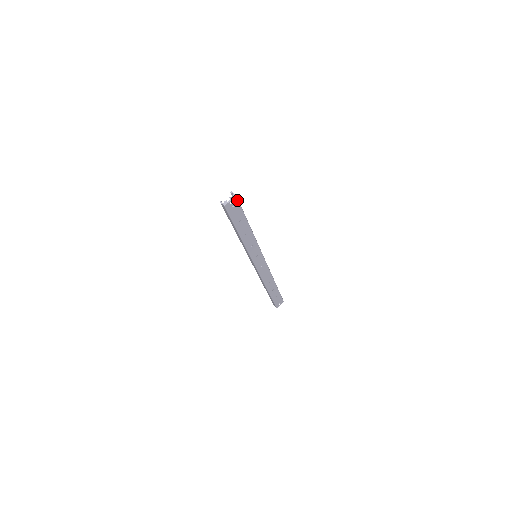
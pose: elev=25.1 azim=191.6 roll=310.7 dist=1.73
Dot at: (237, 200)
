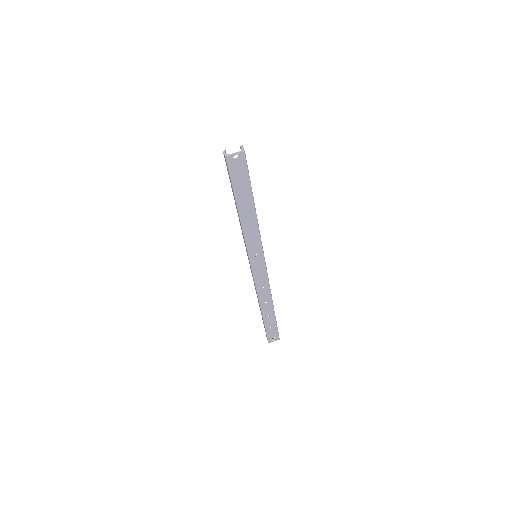
Dot at: (245, 158)
